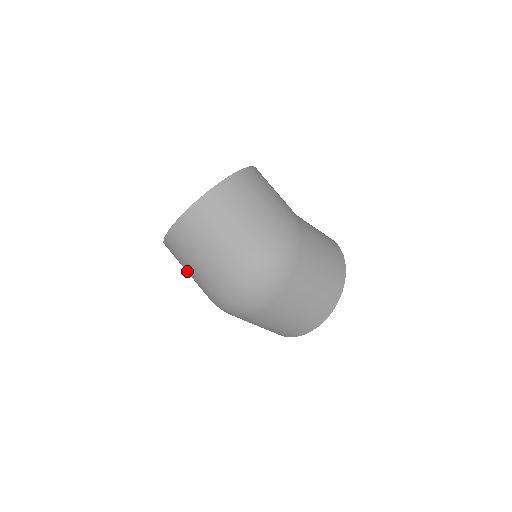
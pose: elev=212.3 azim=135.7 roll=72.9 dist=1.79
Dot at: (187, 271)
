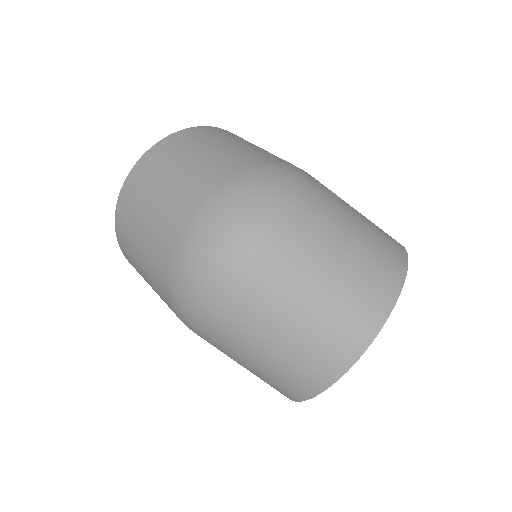
Dot at: (142, 267)
